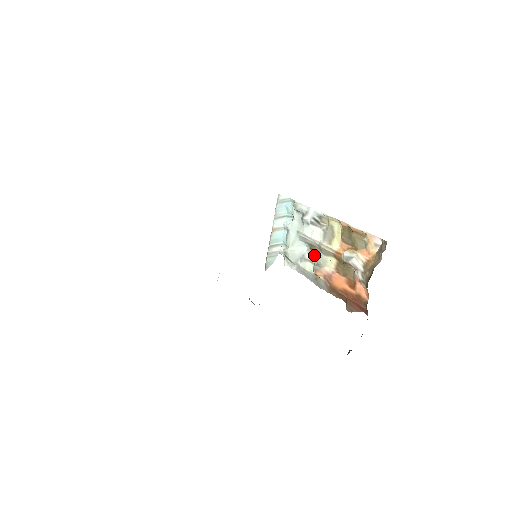
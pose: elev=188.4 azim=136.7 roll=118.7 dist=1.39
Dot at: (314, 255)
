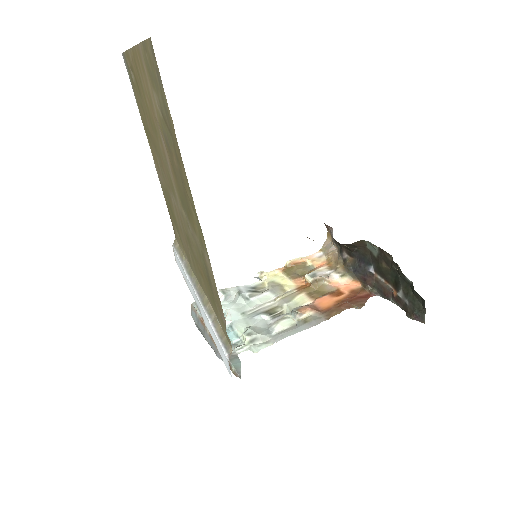
Dot at: (279, 315)
